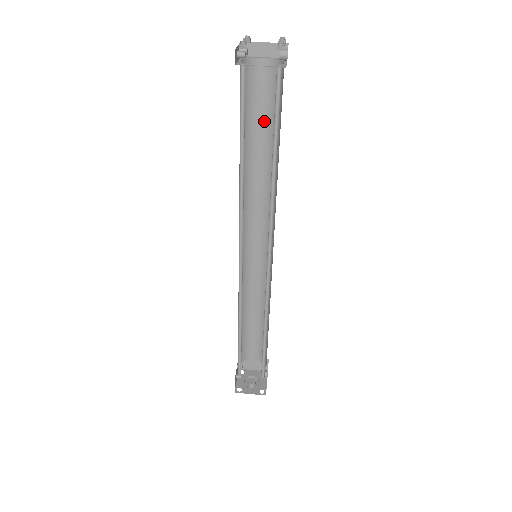
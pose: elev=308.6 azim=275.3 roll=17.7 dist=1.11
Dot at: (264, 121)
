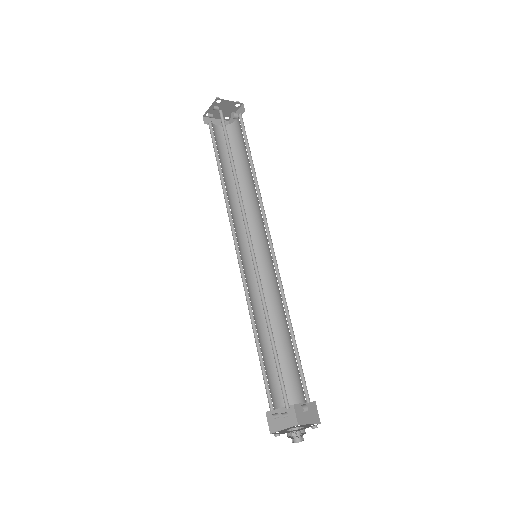
Dot at: (227, 161)
